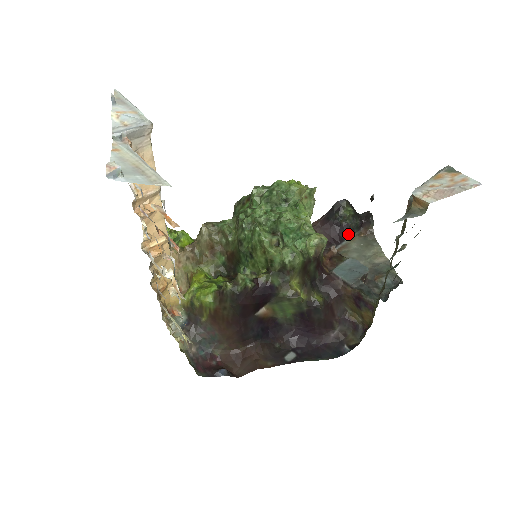
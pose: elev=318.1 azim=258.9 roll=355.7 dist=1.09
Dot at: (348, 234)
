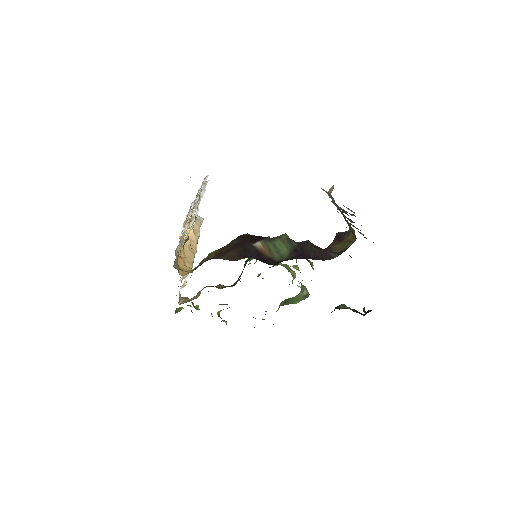
Dot at: occluded
